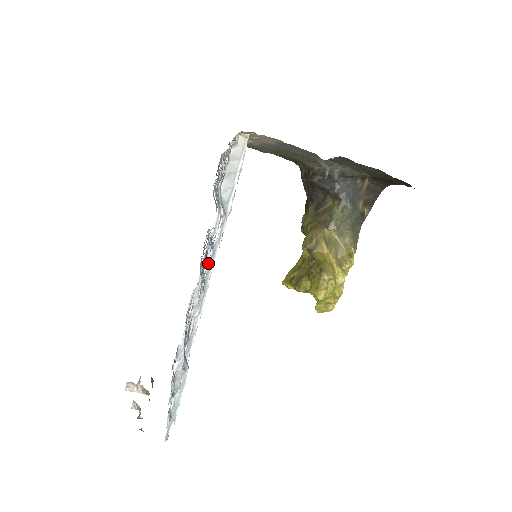
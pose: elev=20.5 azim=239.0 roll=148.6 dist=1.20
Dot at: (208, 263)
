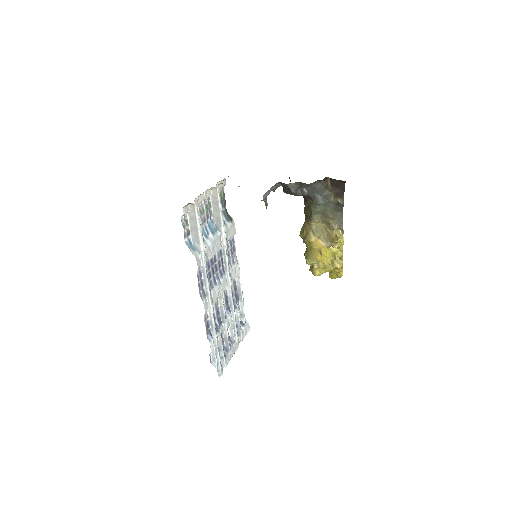
Dot at: (203, 281)
